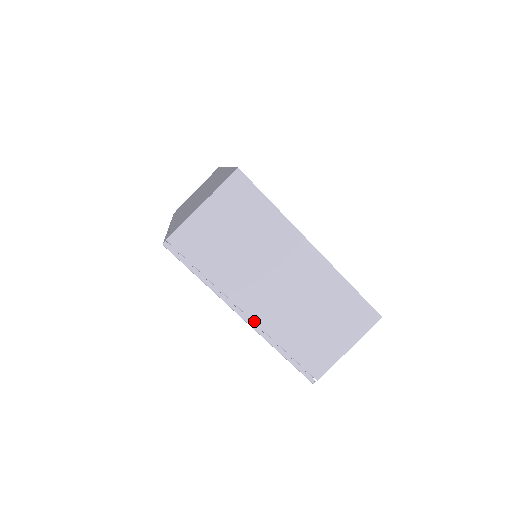
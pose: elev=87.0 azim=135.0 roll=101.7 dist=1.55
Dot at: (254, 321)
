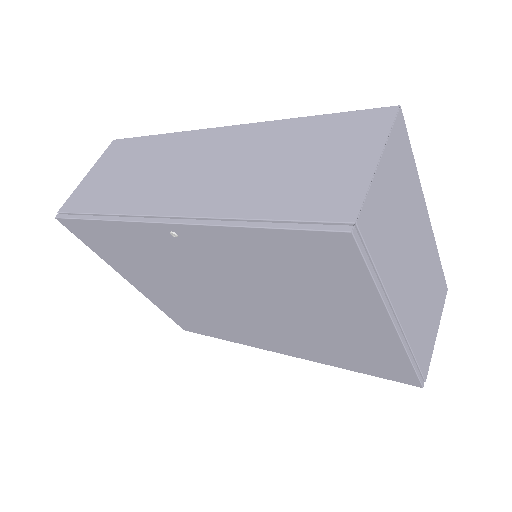
Dot at: (402, 328)
